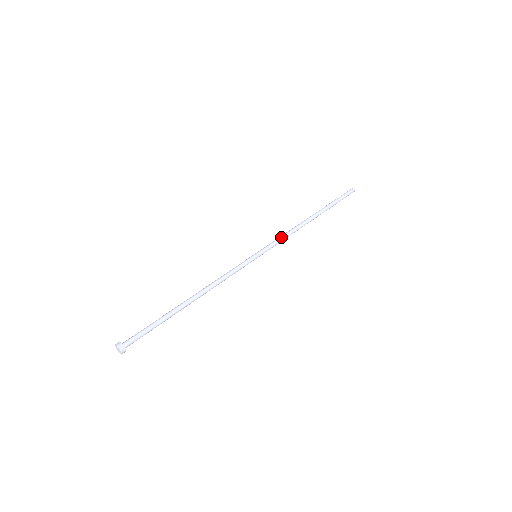
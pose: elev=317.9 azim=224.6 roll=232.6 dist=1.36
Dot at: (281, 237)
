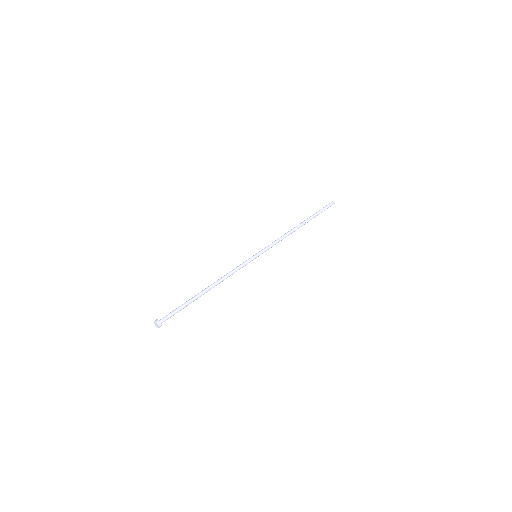
Dot at: (276, 241)
